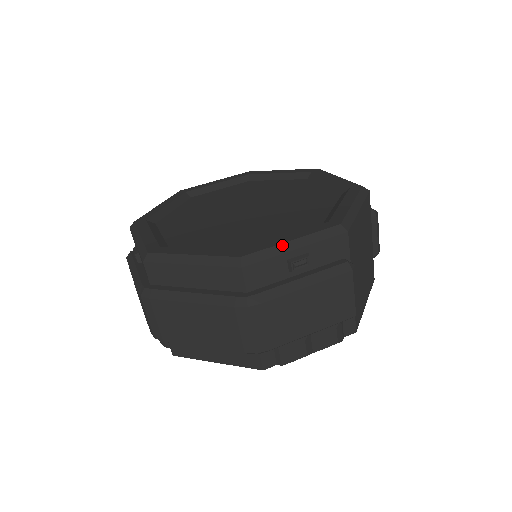
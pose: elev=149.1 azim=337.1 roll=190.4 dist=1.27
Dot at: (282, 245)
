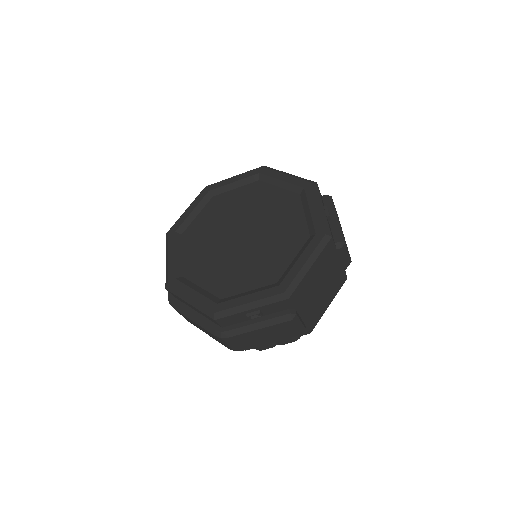
Dot at: (241, 306)
